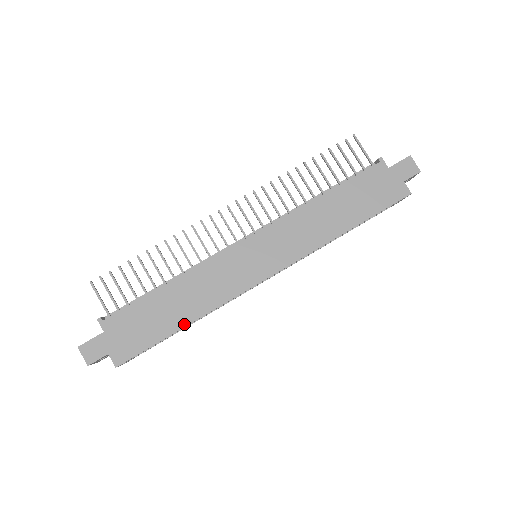
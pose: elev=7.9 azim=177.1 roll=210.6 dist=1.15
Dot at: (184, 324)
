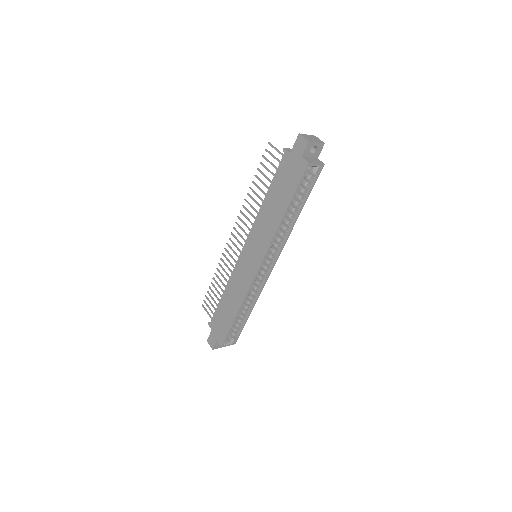
Dot at: (235, 314)
